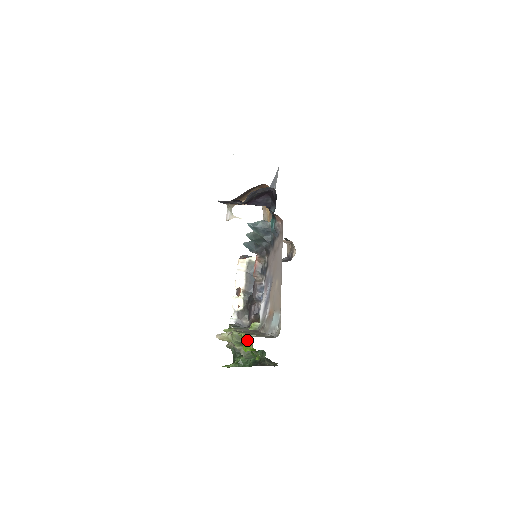
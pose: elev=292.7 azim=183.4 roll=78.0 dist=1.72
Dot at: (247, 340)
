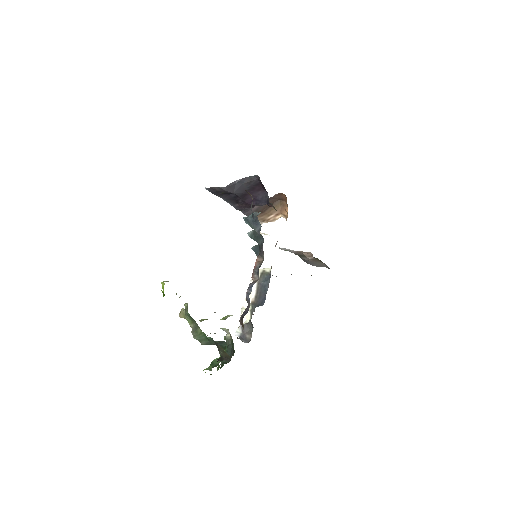
Dot at: (163, 285)
